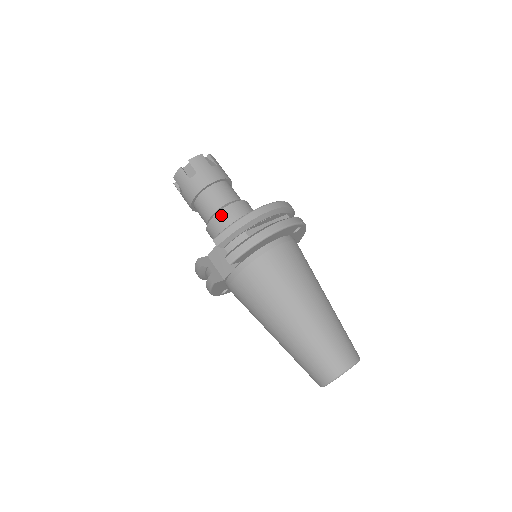
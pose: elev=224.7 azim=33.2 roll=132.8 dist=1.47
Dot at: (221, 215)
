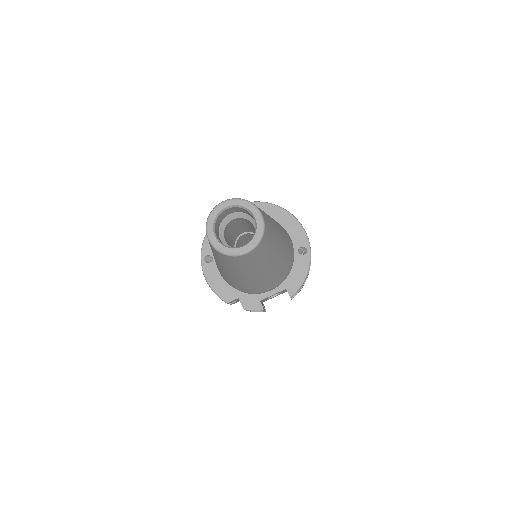
Dot at: occluded
